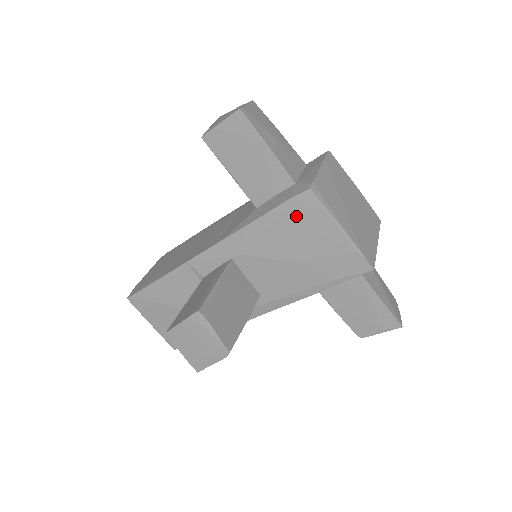
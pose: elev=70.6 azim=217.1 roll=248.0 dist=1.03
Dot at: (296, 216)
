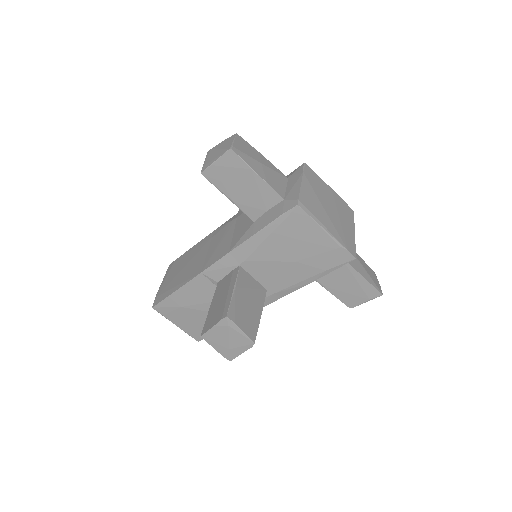
Dot at: (289, 227)
